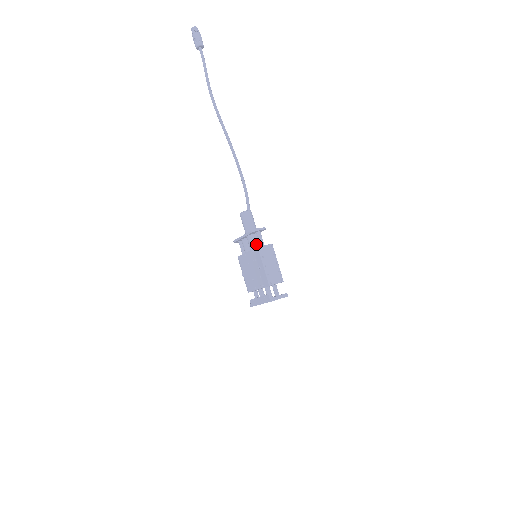
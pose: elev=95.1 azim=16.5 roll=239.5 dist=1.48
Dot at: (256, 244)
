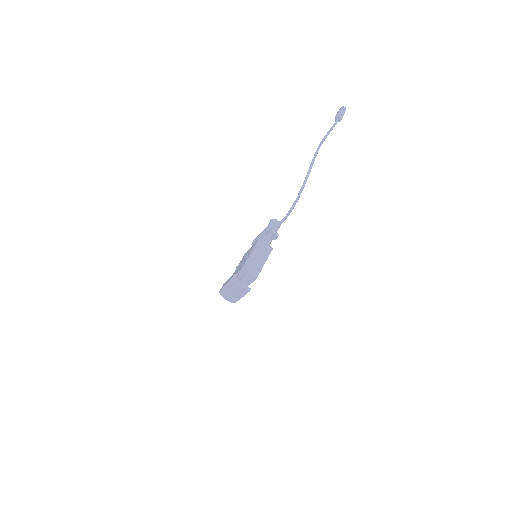
Dot at: occluded
